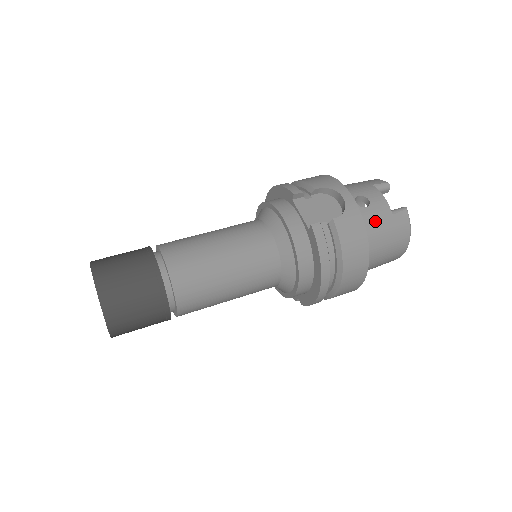
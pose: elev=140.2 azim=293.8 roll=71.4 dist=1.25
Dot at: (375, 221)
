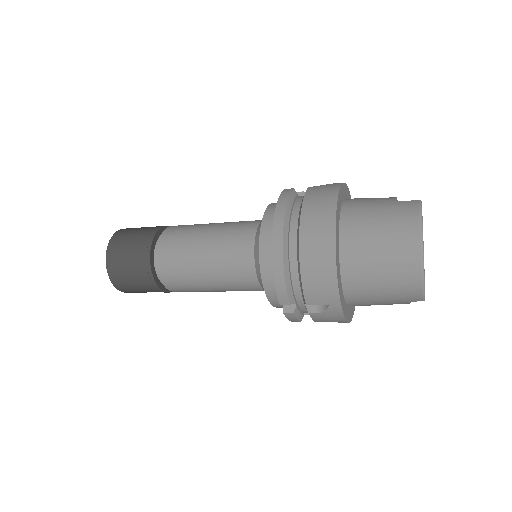
Dot at: (368, 203)
